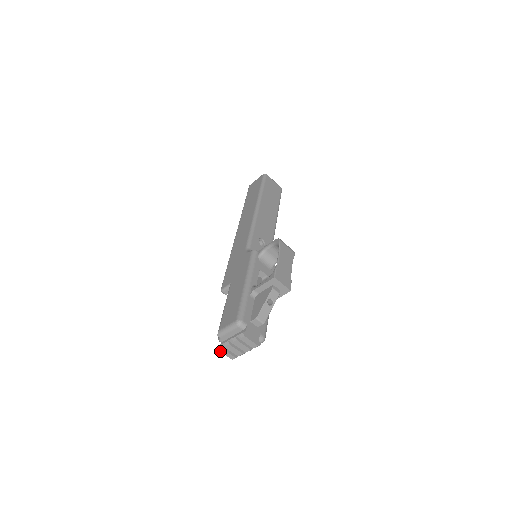
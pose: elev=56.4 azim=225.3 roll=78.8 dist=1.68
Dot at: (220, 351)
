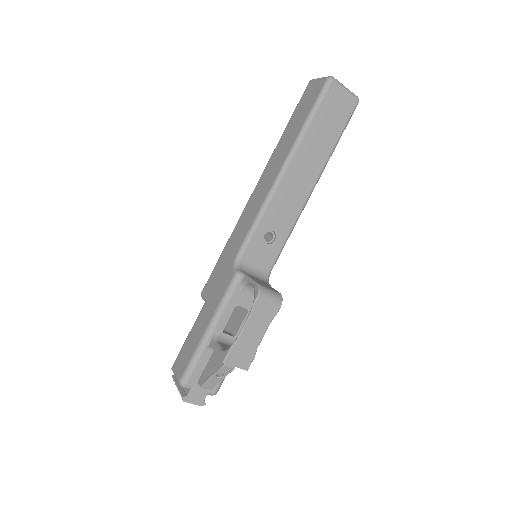
Dot at: occluded
